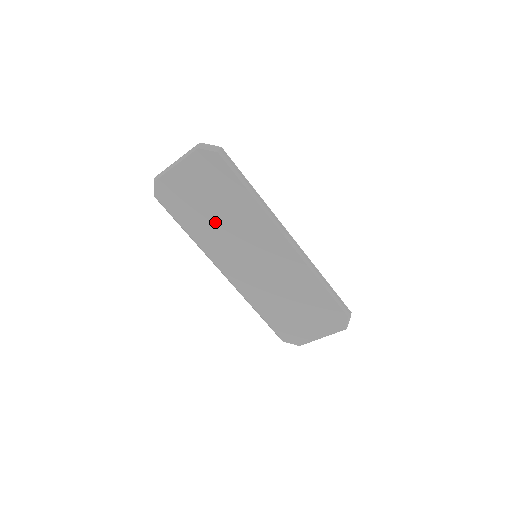
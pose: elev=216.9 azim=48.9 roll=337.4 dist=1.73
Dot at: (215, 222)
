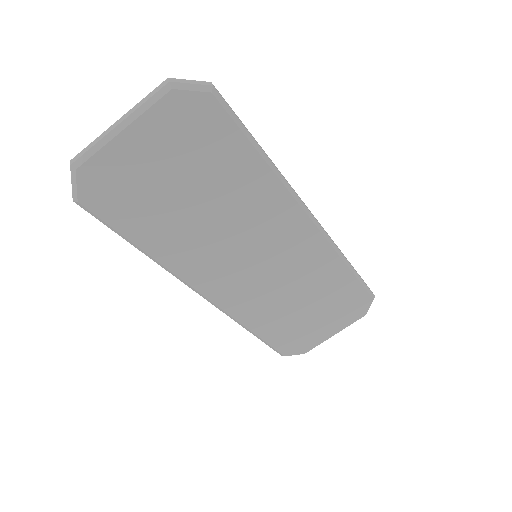
Dot at: (197, 220)
